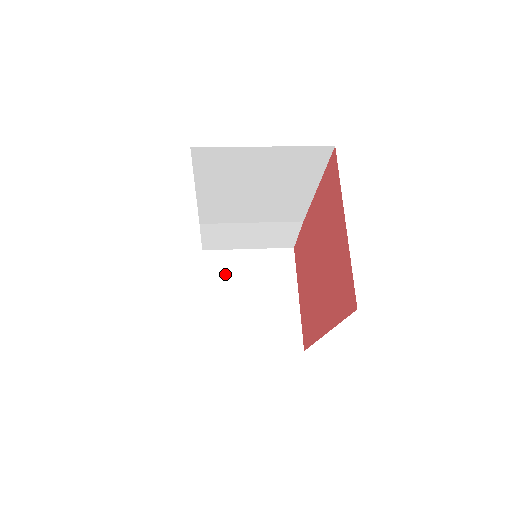
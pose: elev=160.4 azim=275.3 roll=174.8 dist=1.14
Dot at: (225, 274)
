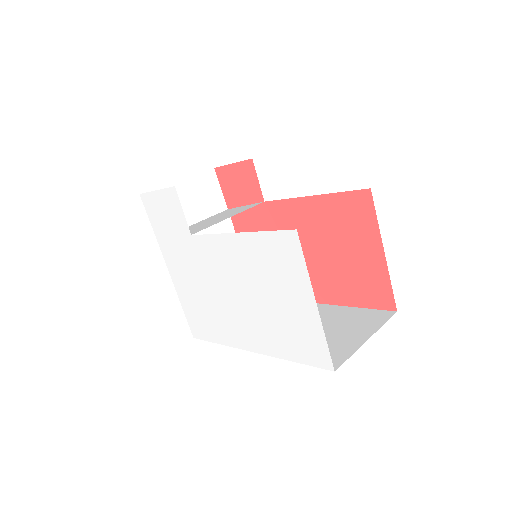
Dot at: occluded
